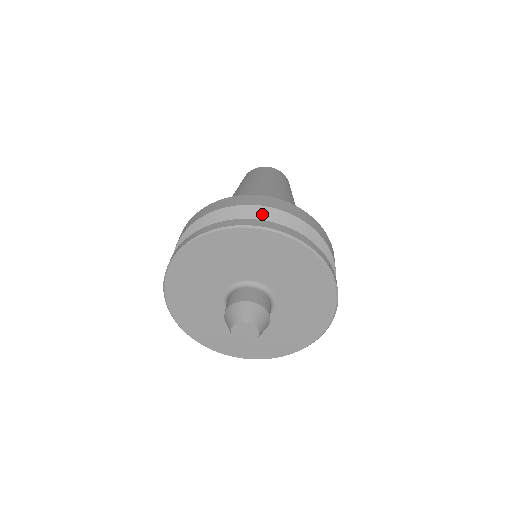
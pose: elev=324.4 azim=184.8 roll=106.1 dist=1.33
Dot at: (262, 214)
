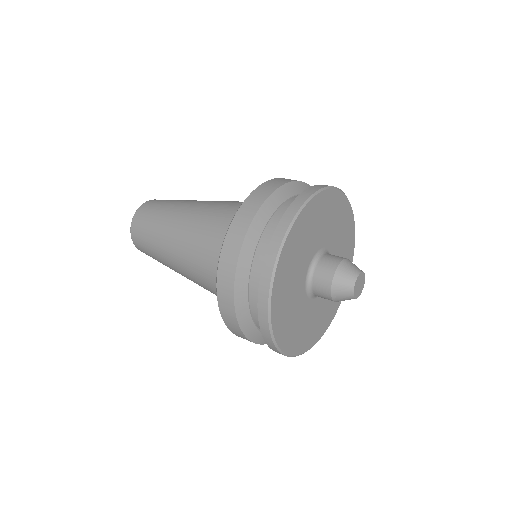
Dot at: (289, 191)
